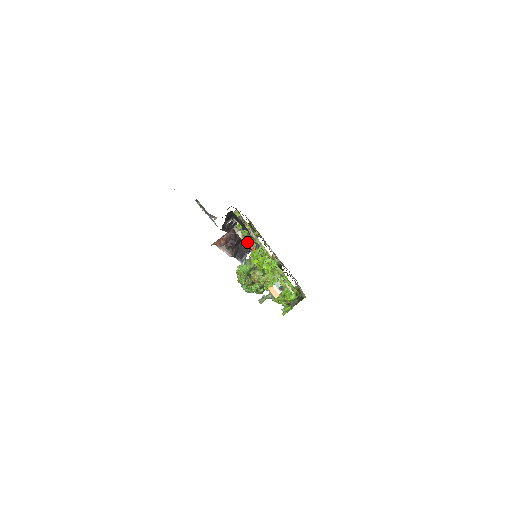
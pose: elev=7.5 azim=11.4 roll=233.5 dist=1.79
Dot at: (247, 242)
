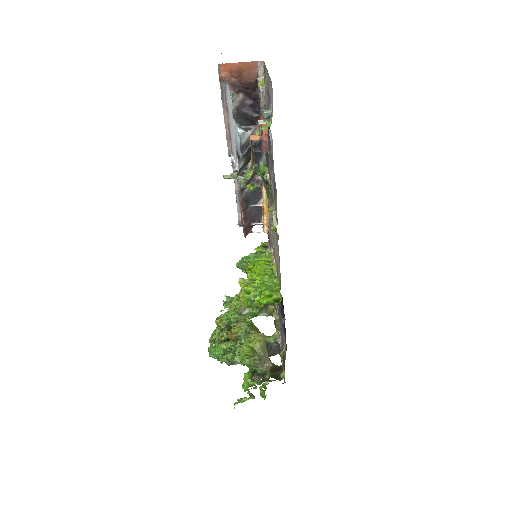
Dot at: (262, 117)
